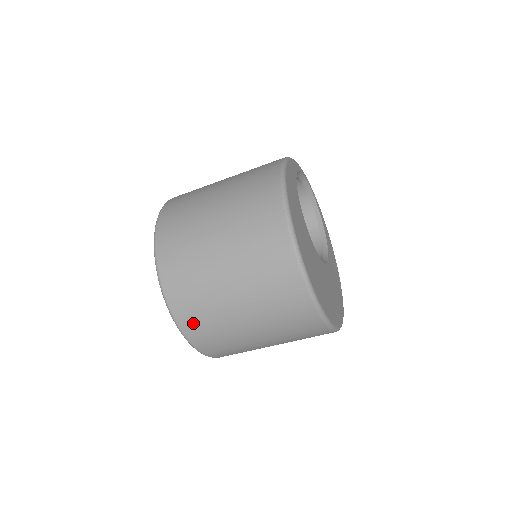
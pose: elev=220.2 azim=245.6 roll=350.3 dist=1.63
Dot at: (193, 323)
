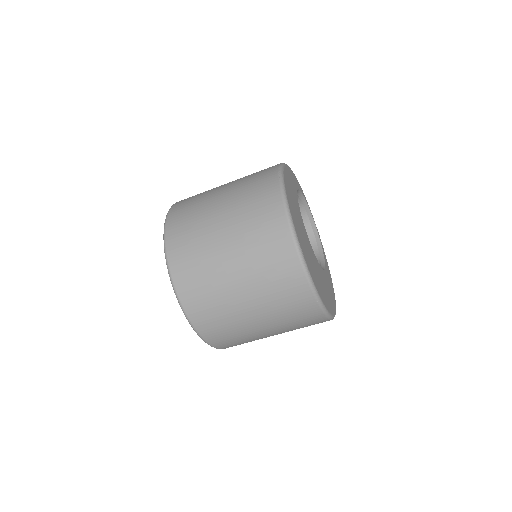
Dot at: (183, 264)
